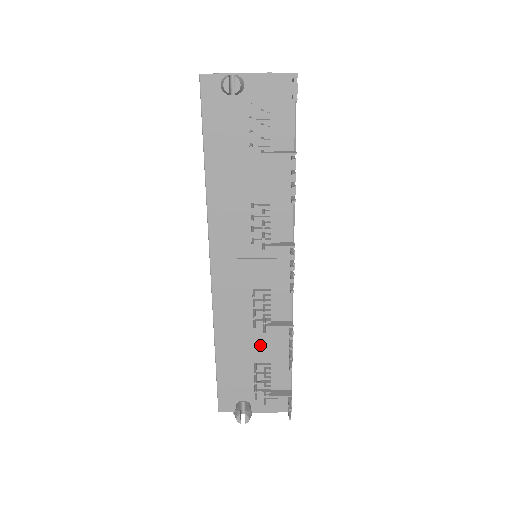
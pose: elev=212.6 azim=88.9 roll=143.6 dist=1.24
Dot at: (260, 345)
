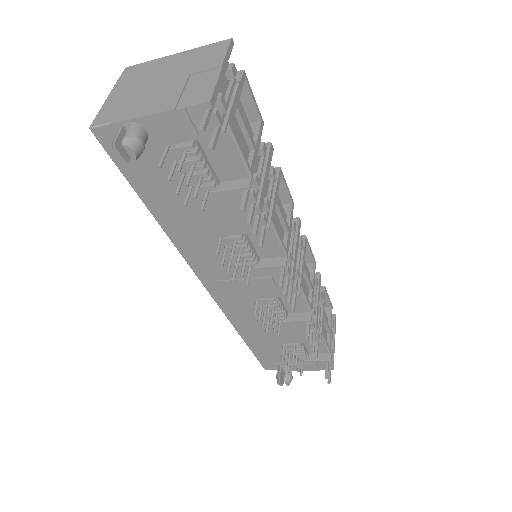
Dot at: (283, 333)
